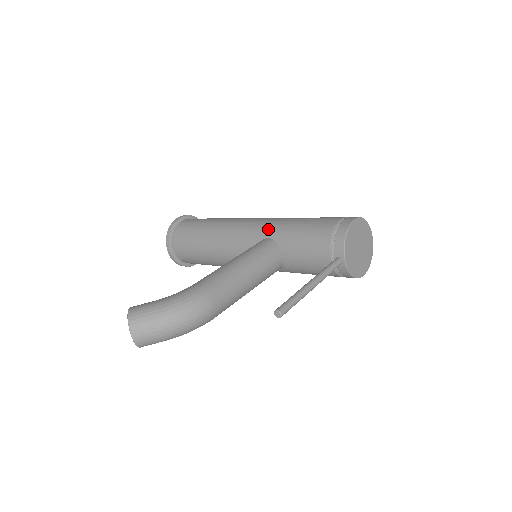
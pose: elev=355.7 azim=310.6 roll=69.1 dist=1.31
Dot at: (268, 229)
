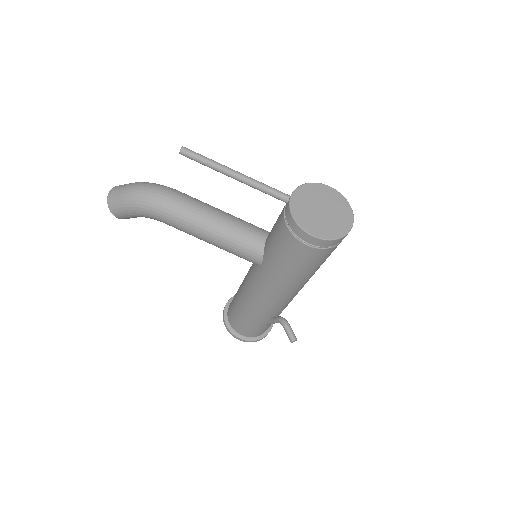
Dot at: occluded
